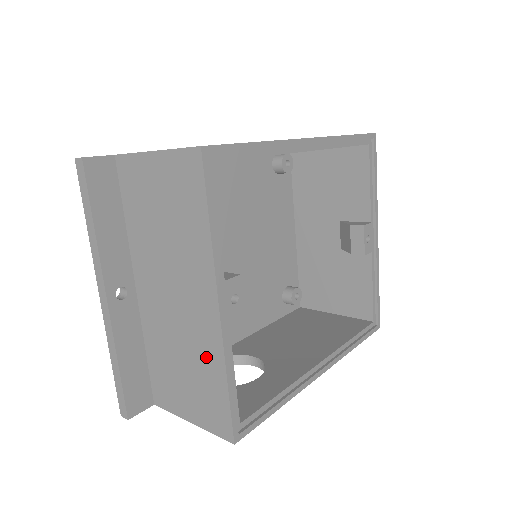
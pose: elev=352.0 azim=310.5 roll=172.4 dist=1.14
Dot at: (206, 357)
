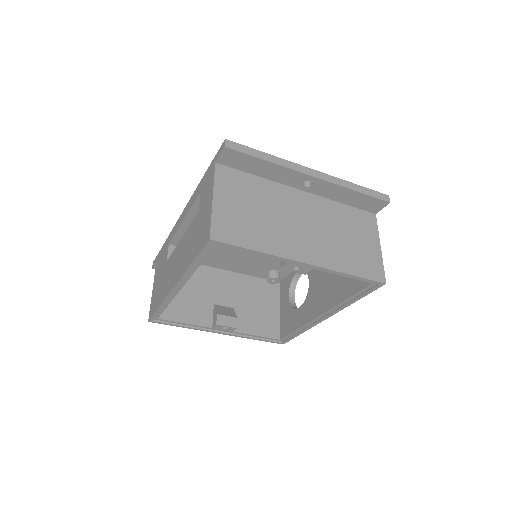
Dot at: occluded
